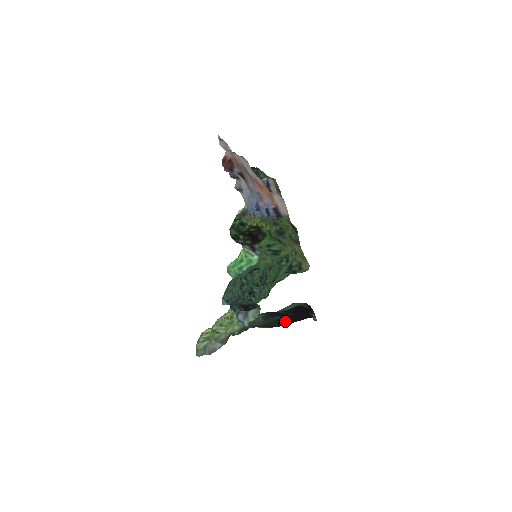
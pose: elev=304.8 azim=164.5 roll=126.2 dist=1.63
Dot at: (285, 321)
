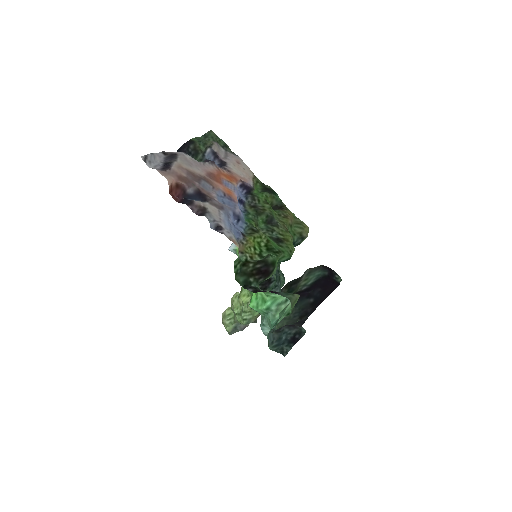
Dot at: (316, 301)
